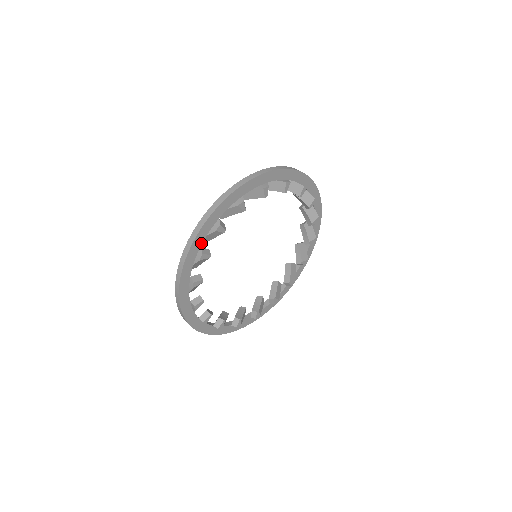
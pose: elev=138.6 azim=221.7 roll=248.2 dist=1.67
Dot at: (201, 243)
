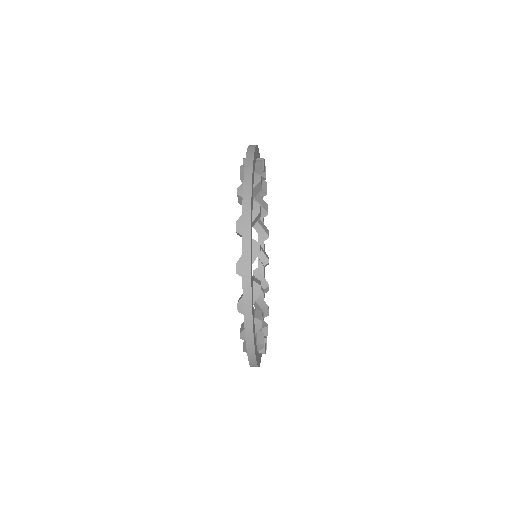
Dot at: (256, 157)
